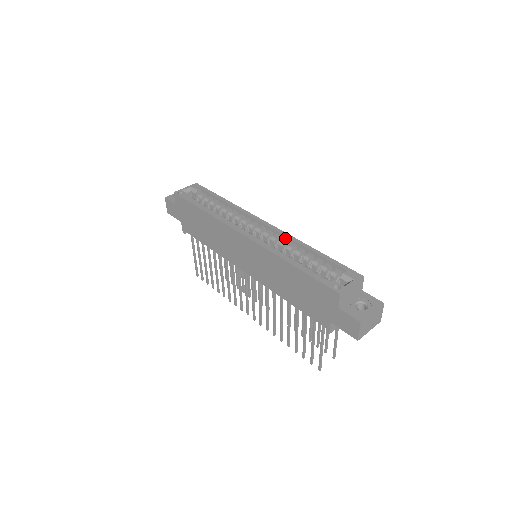
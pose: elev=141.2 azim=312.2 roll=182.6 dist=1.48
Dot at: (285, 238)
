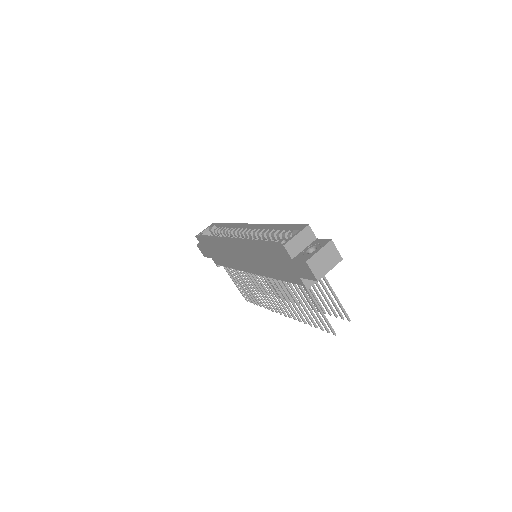
Dot at: (261, 228)
